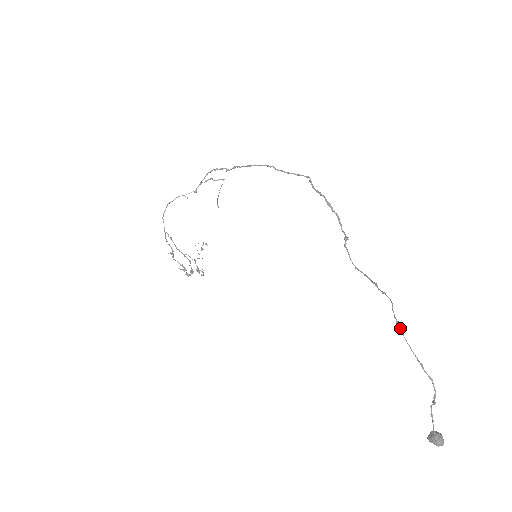
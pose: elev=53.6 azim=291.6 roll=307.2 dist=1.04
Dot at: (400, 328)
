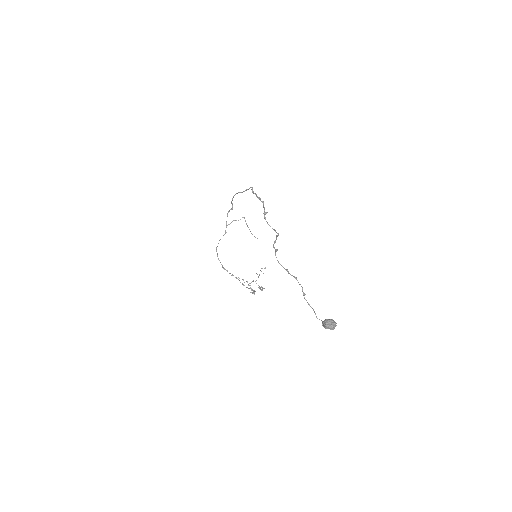
Dot at: (275, 253)
